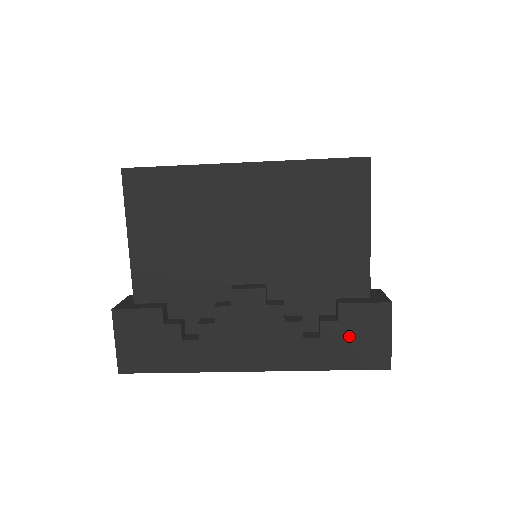
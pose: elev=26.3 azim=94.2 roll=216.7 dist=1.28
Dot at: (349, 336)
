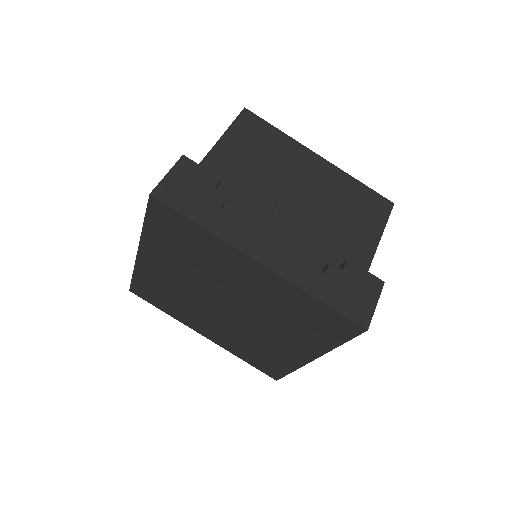
Dot at: (346, 285)
